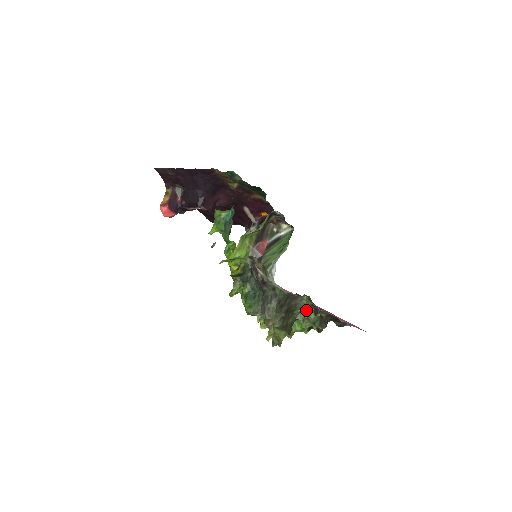
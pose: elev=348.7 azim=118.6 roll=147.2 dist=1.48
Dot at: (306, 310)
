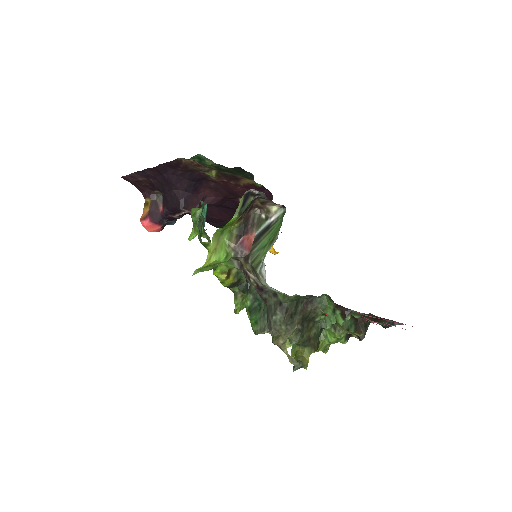
Dot at: (330, 314)
